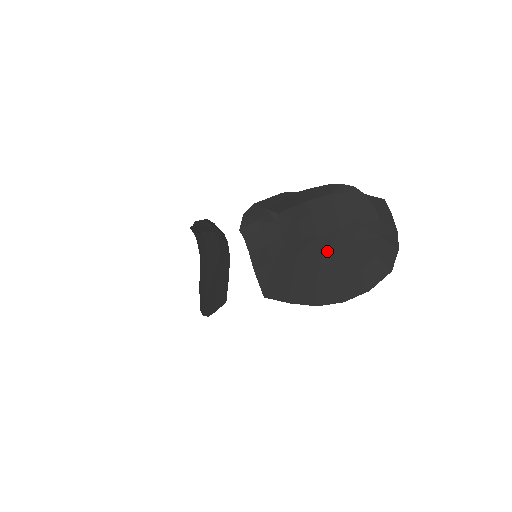
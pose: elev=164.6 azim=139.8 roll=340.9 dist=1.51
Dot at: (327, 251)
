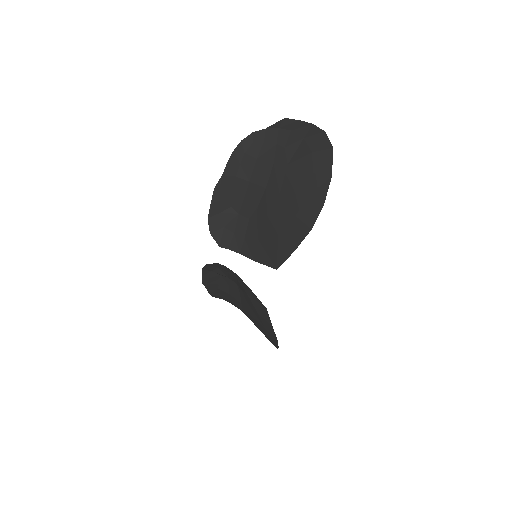
Dot at: (280, 189)
